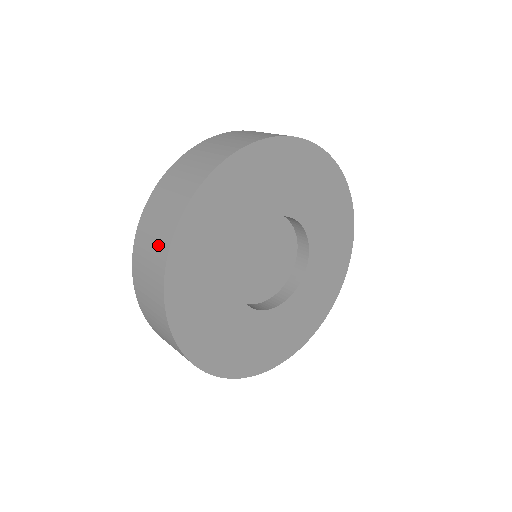
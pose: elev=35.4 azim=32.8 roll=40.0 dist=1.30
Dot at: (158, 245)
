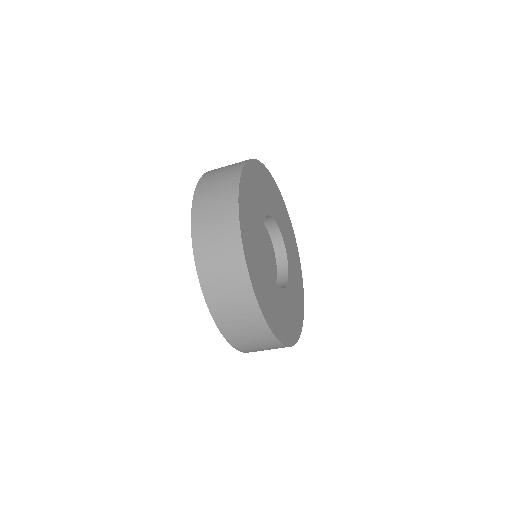
Dot at: (236, 283)
